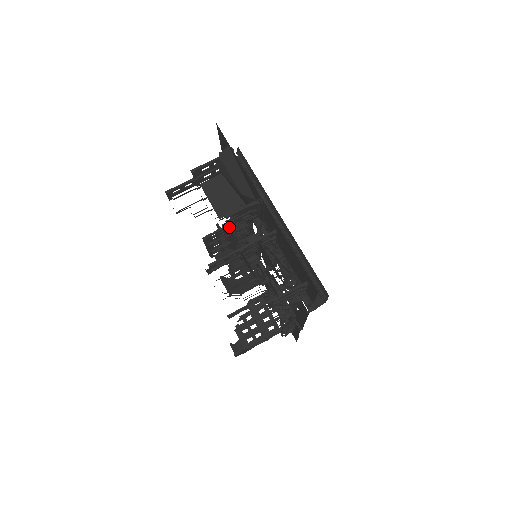
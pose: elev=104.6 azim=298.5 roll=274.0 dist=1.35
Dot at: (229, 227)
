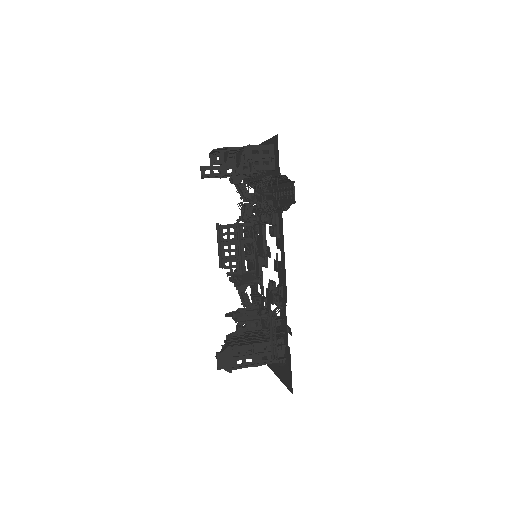
Dot at: (238, 219)
